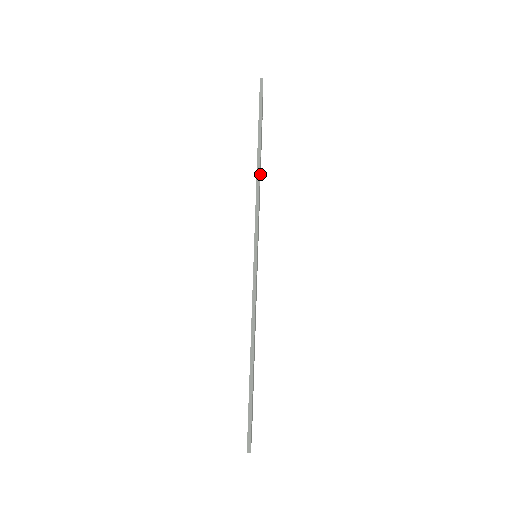
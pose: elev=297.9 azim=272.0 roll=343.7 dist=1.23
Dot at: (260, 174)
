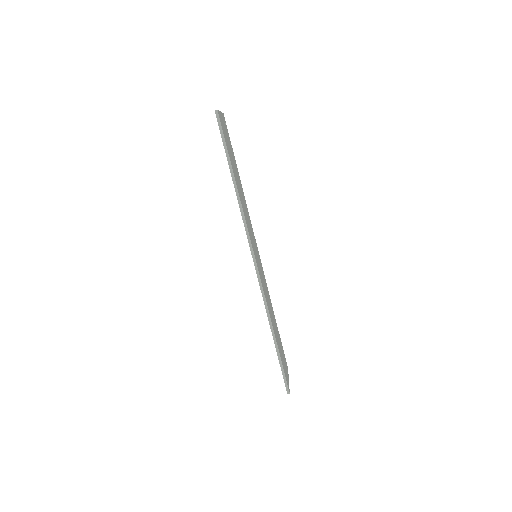
Dot at: (239, 182)
